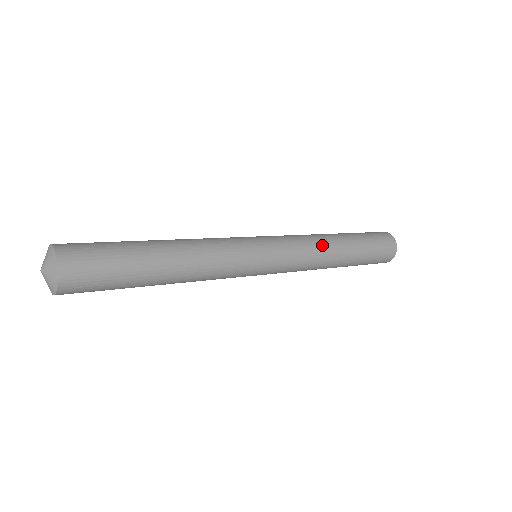
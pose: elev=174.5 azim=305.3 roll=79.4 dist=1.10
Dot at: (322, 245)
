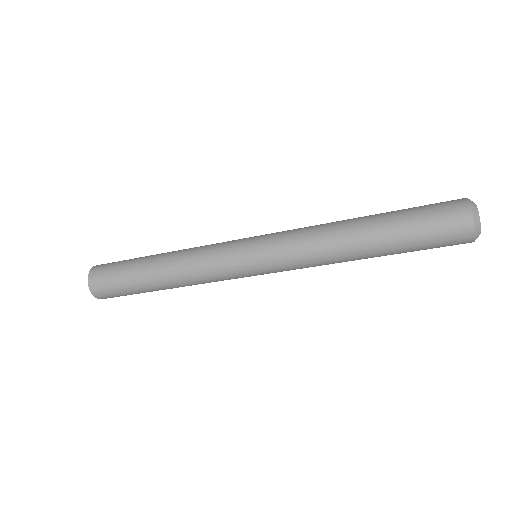
Dot at: (325, 224)
